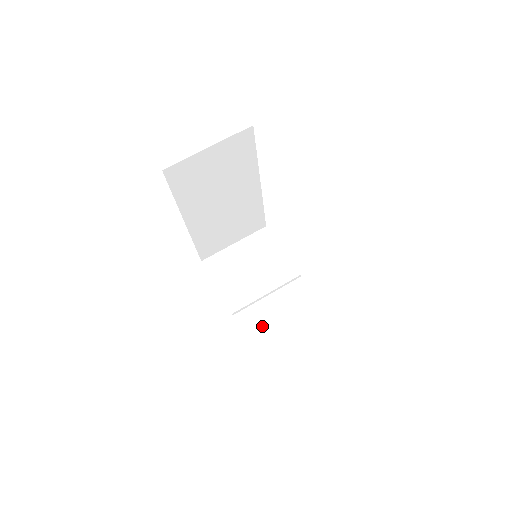
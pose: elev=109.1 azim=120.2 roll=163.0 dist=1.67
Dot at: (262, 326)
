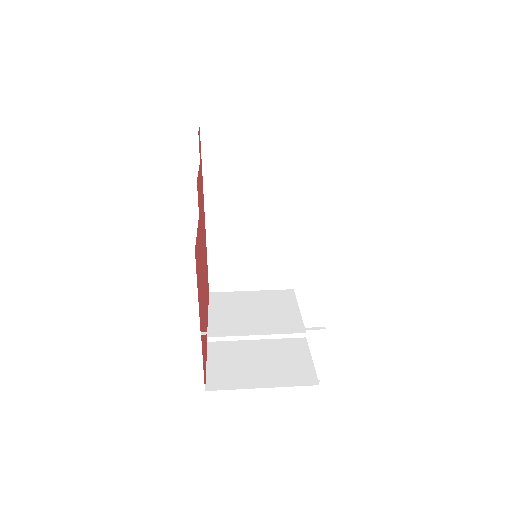
Dot at: (232, 361)
